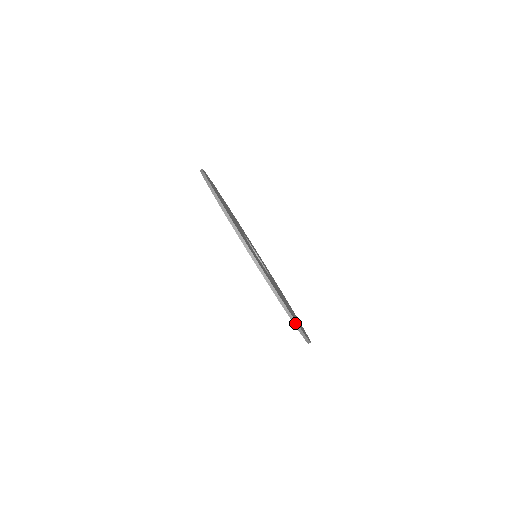
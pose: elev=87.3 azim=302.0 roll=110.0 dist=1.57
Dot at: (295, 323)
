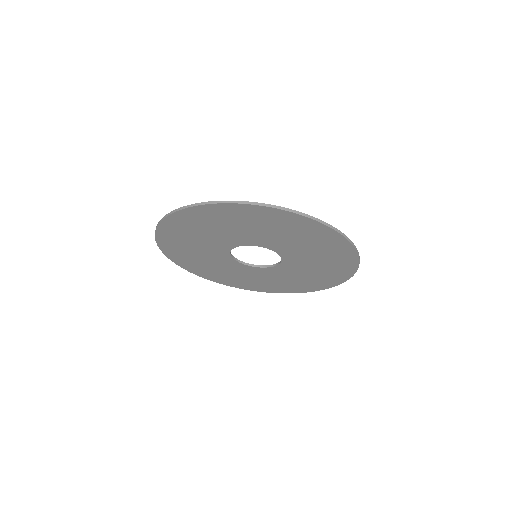
Dot at: (301, 214)
